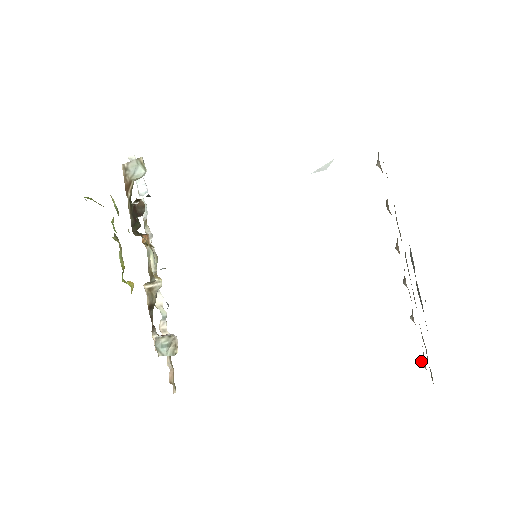
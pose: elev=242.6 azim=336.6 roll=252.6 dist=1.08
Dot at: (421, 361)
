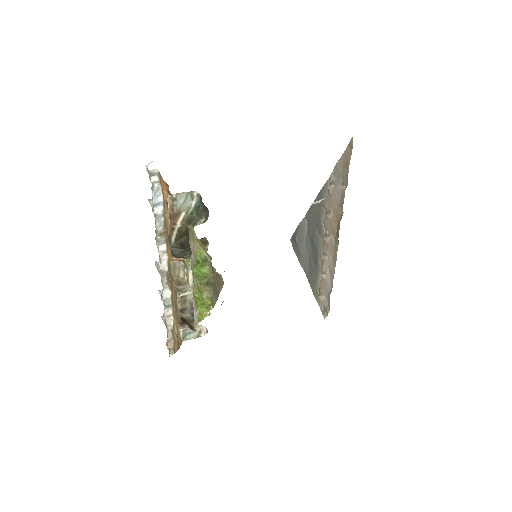
Dot at: (321, 297)
